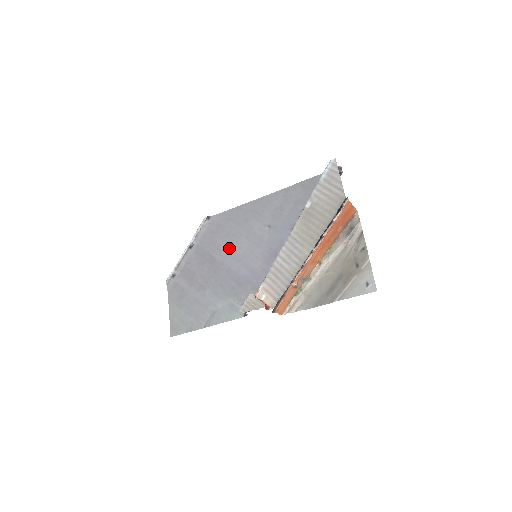
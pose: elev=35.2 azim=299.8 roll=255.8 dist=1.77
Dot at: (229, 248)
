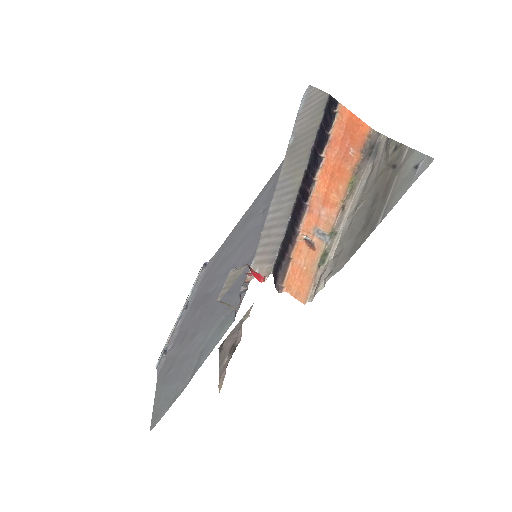
Dot at: (223, 270)
